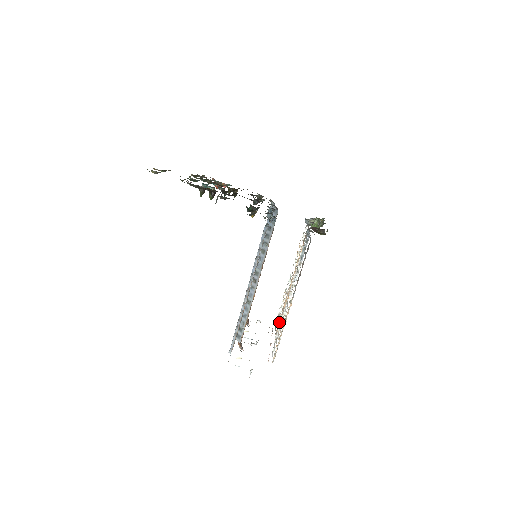
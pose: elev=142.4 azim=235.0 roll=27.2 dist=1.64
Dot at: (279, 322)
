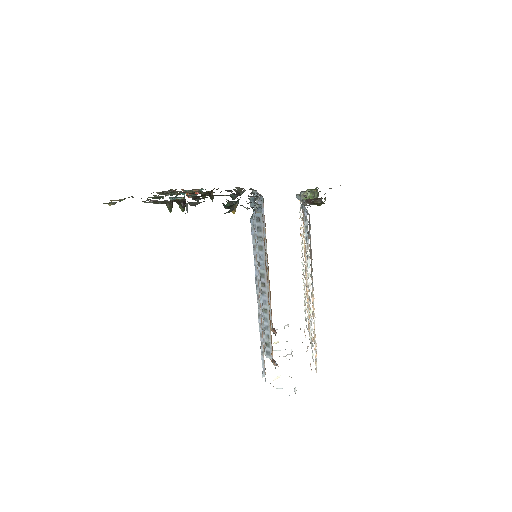
Dot at: (308, 320)
